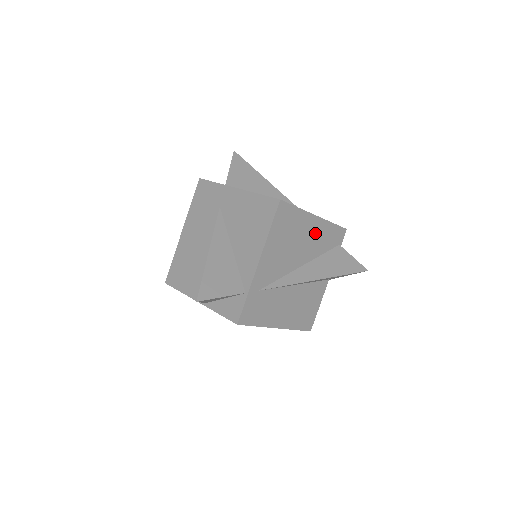
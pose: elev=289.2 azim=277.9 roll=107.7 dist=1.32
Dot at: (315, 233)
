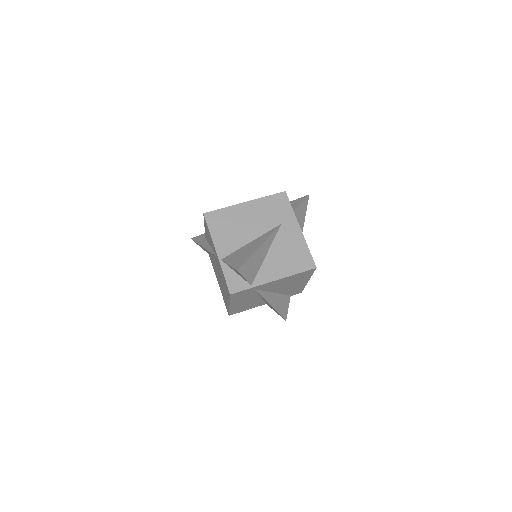
Dot at: (297, 286)
